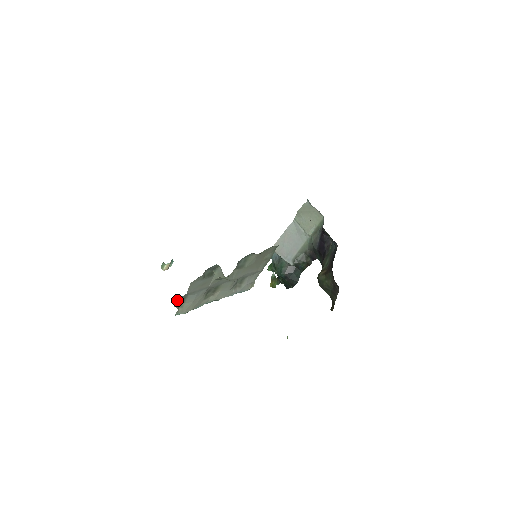
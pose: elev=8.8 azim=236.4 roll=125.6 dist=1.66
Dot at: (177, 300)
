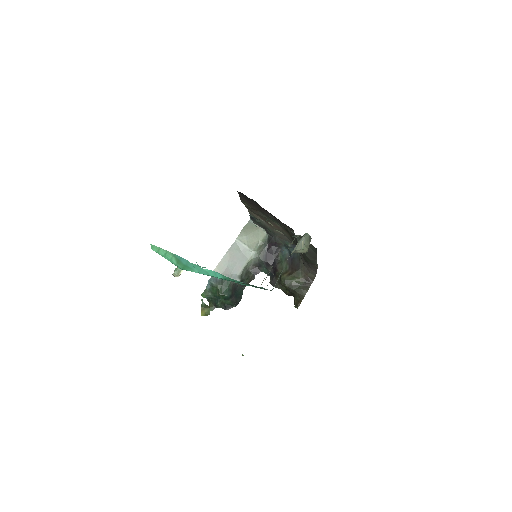
Dot at: occluded
